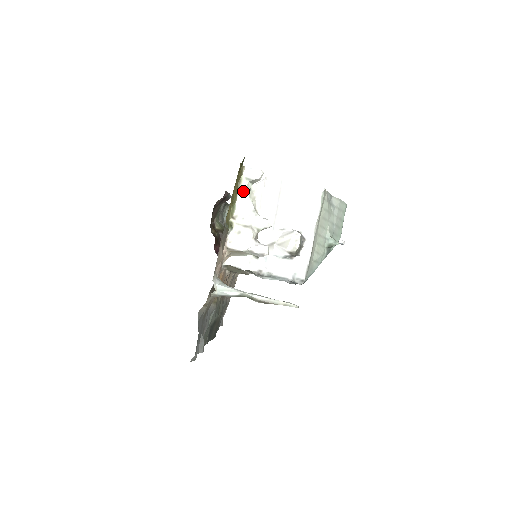
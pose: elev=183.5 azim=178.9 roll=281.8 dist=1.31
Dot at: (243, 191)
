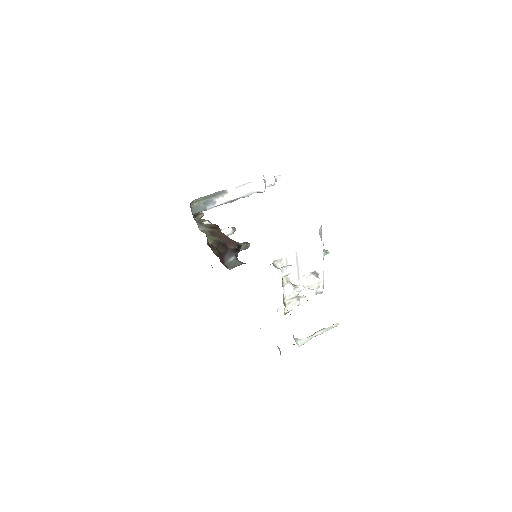
Dot at: (285, 284)
